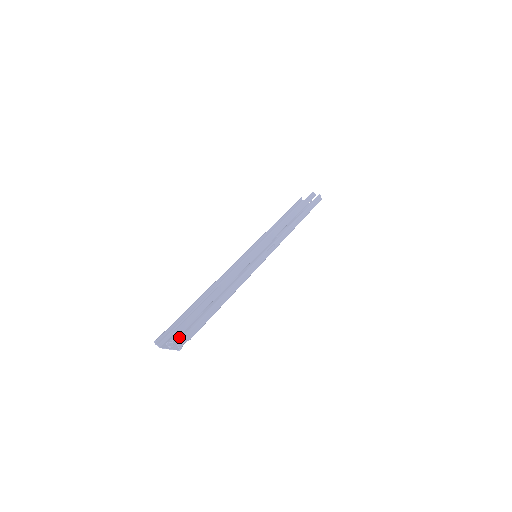
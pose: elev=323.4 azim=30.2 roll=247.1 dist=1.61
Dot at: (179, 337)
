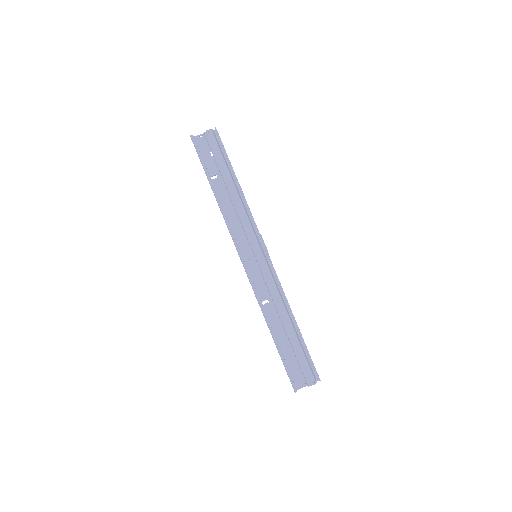
Dot at: (300, 373)
